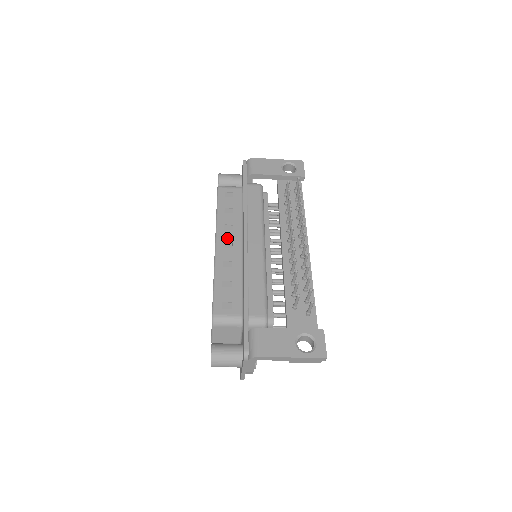
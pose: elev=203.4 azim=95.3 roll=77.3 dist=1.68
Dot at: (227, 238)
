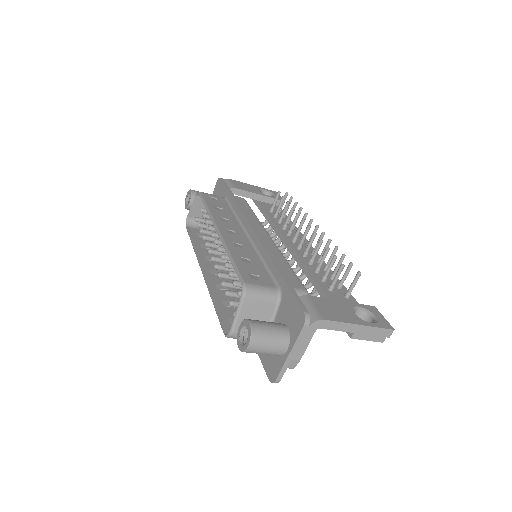
Dot at: (228, 227)
